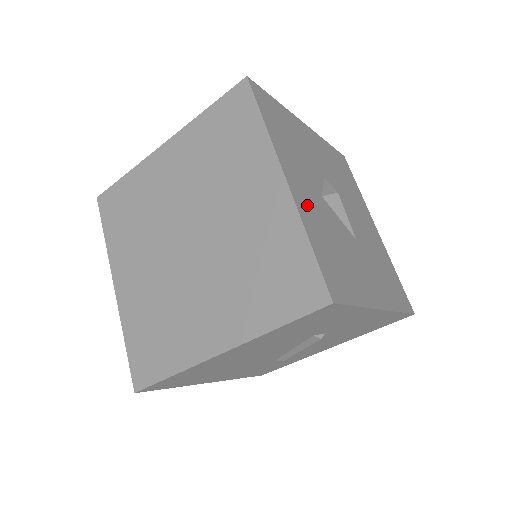
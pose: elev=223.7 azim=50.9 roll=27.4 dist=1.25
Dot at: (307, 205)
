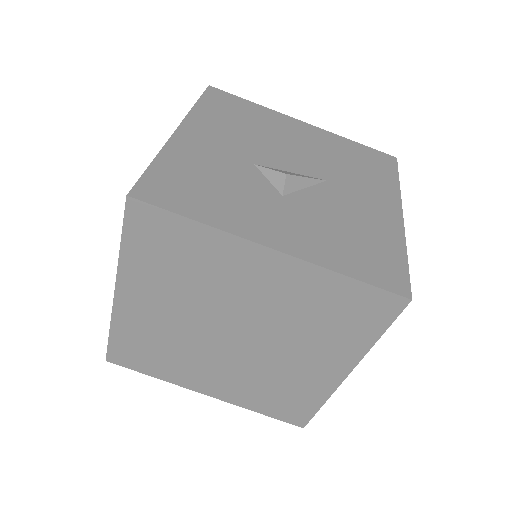
Dot at: (301, 238)
